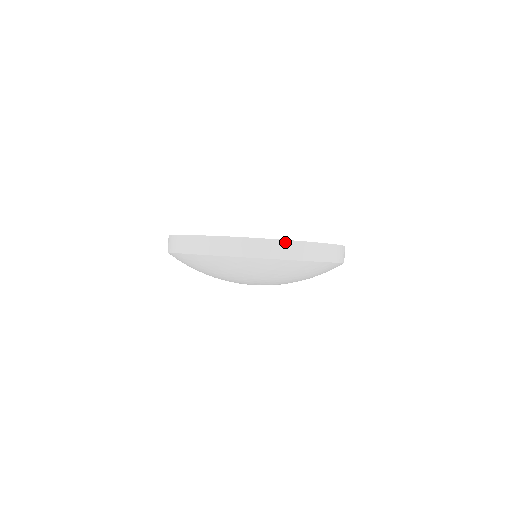
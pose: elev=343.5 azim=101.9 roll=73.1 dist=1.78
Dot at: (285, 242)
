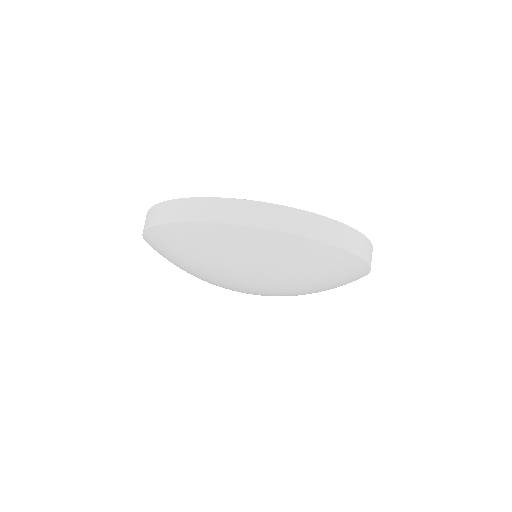
Dot at: (350, 229)
